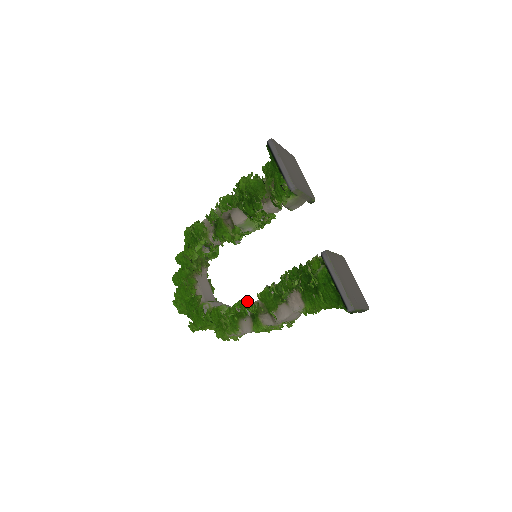
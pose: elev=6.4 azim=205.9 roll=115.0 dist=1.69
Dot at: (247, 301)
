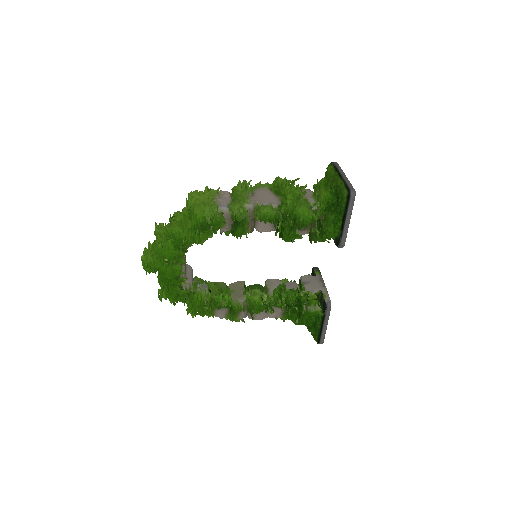
Dot at: (229, 292)
